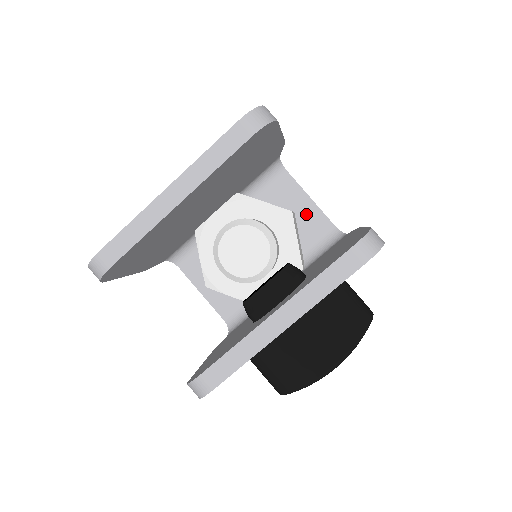
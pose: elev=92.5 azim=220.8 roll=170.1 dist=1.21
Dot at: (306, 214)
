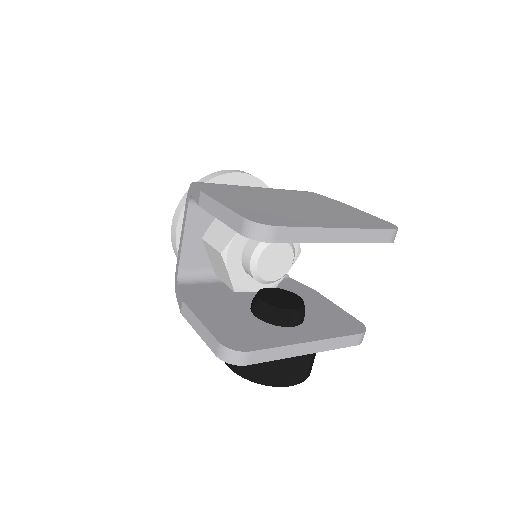
Dot at: occluded
